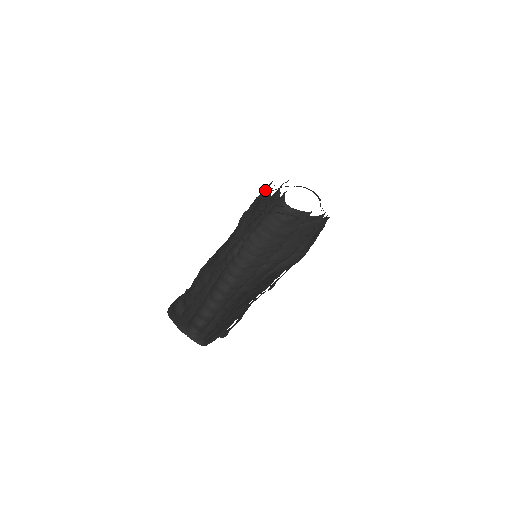
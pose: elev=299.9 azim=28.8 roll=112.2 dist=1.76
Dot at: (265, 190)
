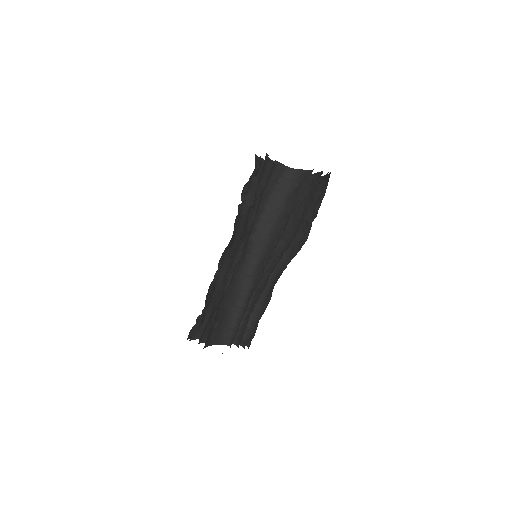
Dot at: occluded
